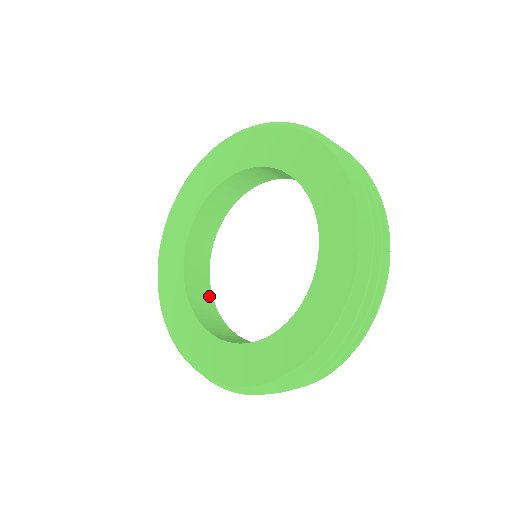
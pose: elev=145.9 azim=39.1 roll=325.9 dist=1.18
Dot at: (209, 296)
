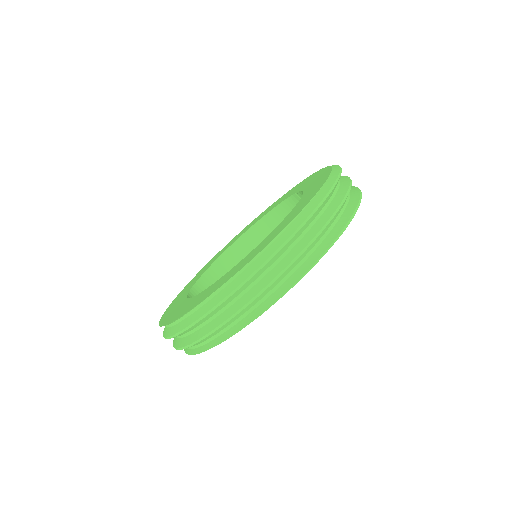
Dot at: occluded
